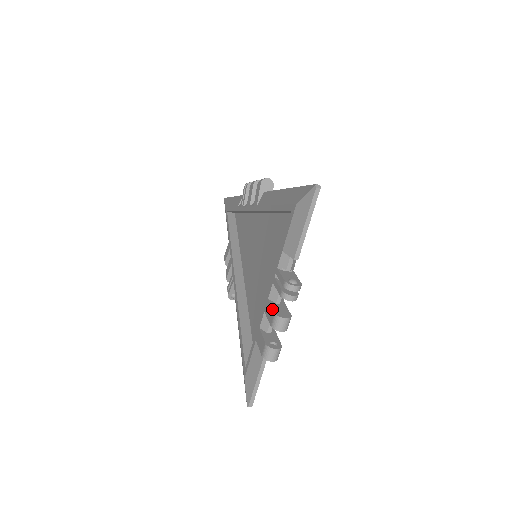
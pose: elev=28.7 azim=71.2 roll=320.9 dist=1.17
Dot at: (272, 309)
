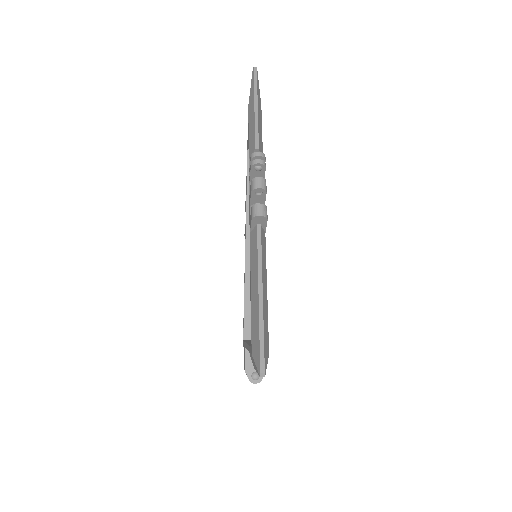
Dot at: (246, 366)
